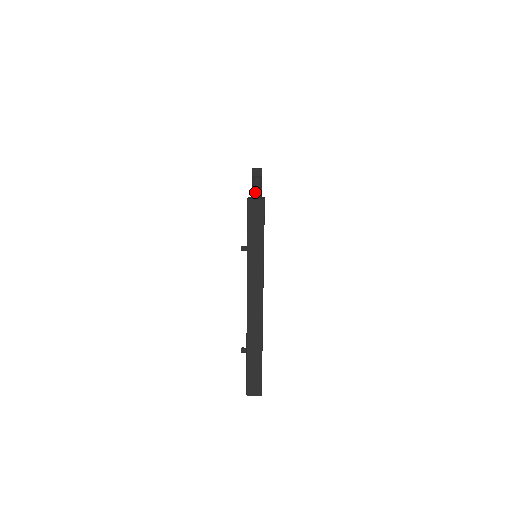
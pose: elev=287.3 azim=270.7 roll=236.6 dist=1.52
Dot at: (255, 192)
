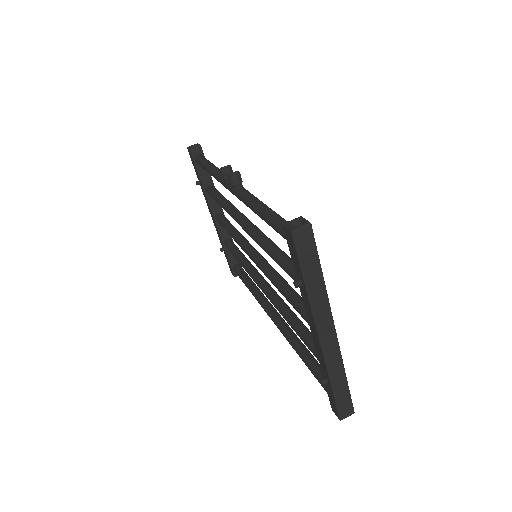
Dot at: (246, 195)
